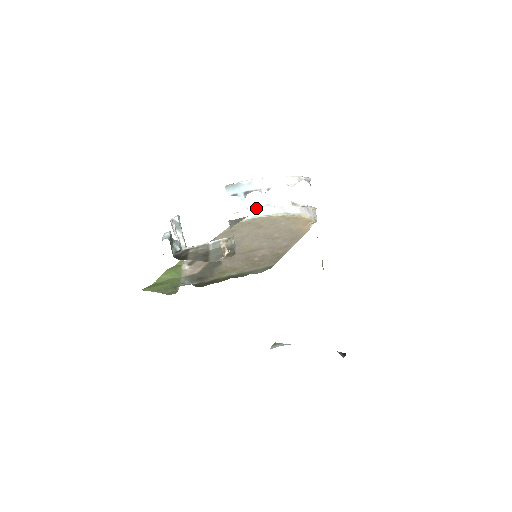
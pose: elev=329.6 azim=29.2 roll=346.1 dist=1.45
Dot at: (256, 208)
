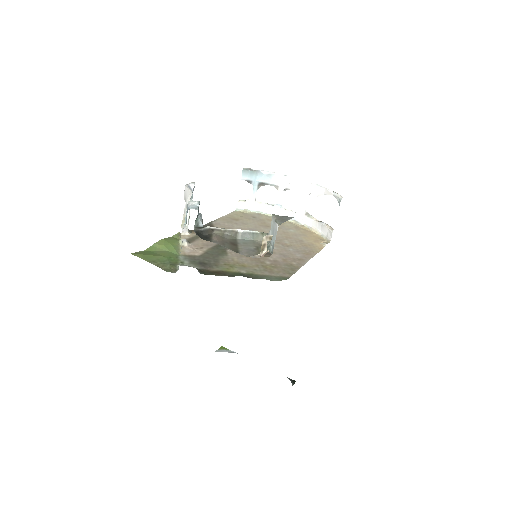
Dot at: (265, 203)
